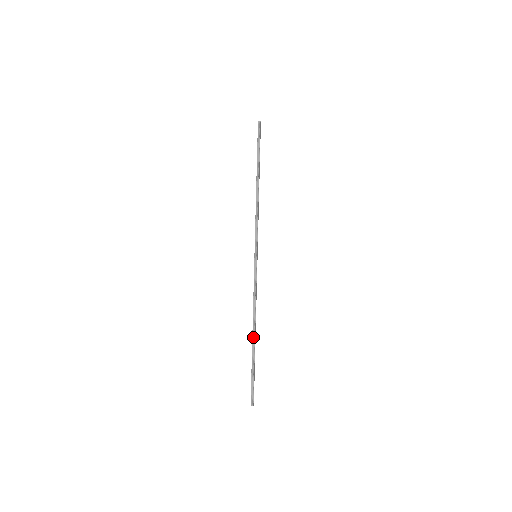
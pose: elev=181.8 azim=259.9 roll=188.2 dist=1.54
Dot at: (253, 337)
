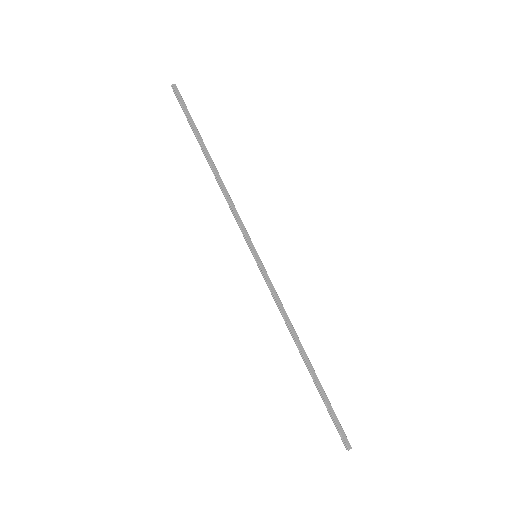
Dot at: (304, 361)
